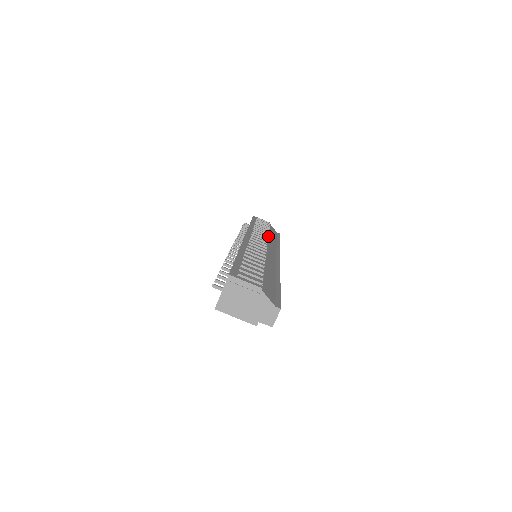
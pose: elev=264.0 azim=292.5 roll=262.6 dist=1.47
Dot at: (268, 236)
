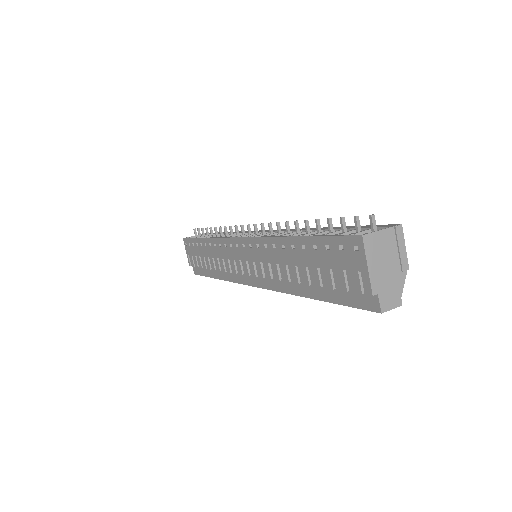
Dot at: occluded
